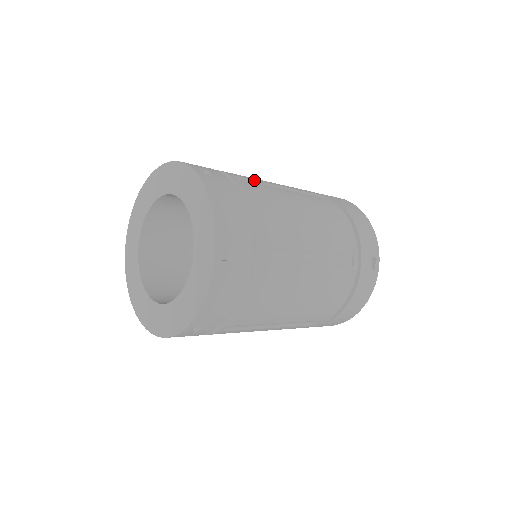
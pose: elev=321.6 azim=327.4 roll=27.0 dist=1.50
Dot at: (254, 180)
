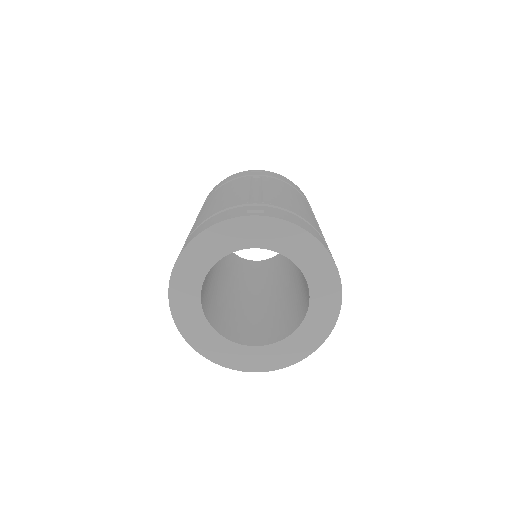
Dot at: (249, 196)
